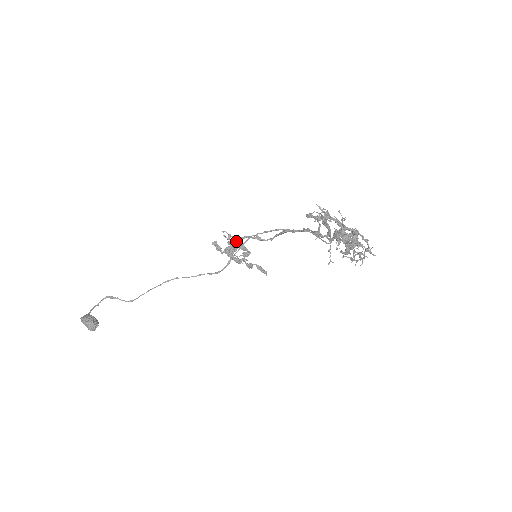
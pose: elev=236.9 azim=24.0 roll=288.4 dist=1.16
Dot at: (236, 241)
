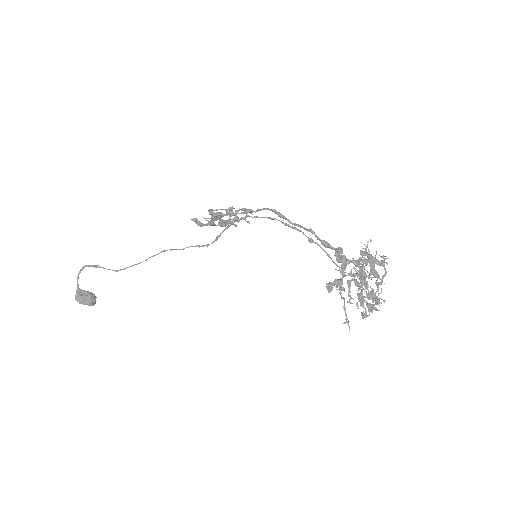
Dot at: (220, 218)
